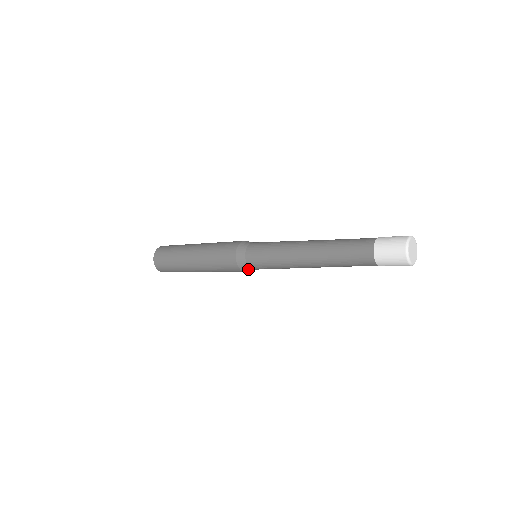
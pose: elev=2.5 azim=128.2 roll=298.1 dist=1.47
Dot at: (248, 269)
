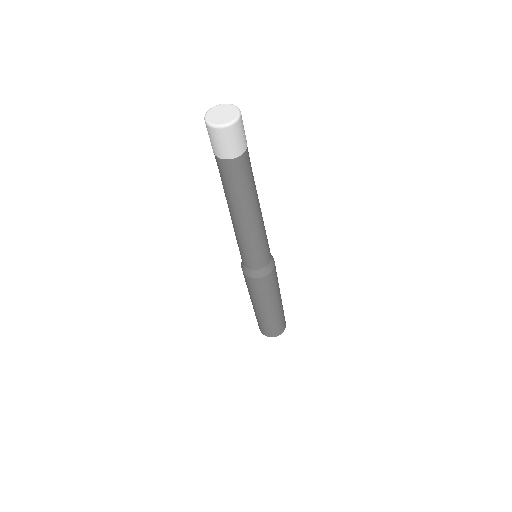
Dot at: (245, 268)
